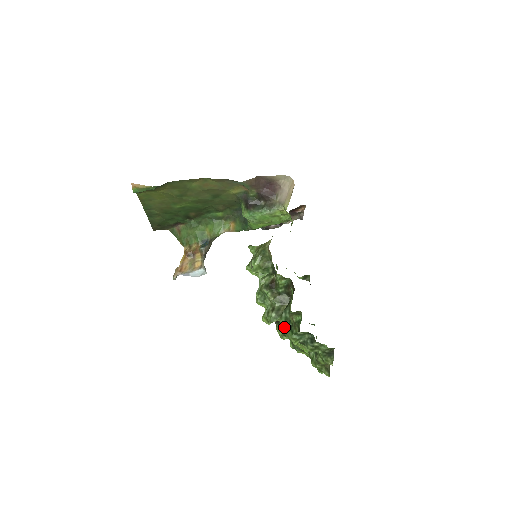
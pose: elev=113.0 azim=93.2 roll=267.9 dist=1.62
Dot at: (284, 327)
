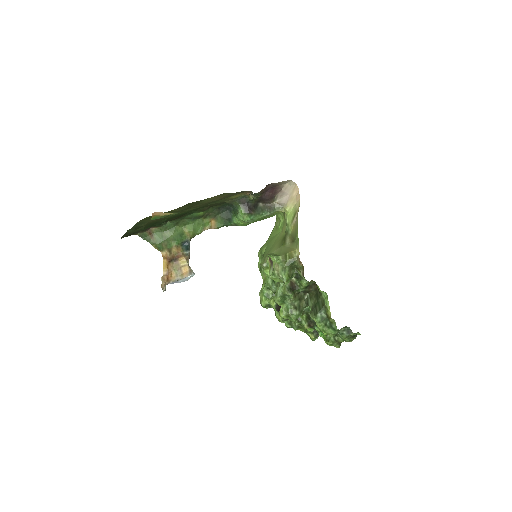
Dot at: (320, 325)
